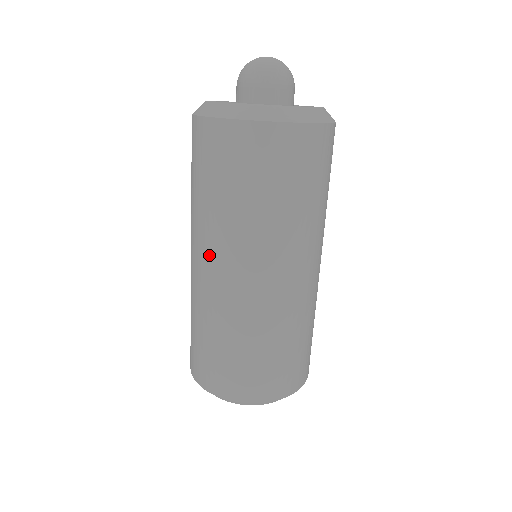
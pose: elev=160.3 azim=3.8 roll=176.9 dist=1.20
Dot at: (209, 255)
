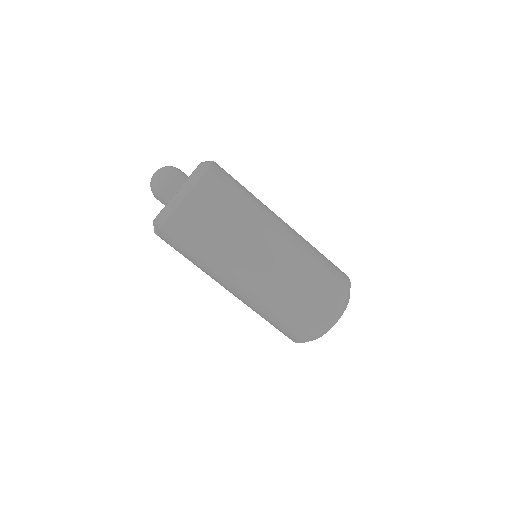
Dot at: (238, 274)
